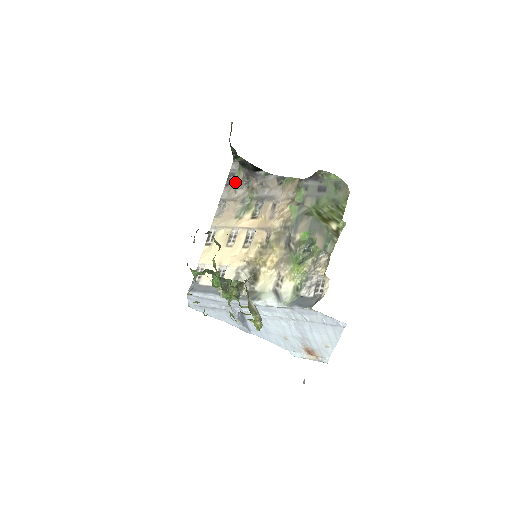
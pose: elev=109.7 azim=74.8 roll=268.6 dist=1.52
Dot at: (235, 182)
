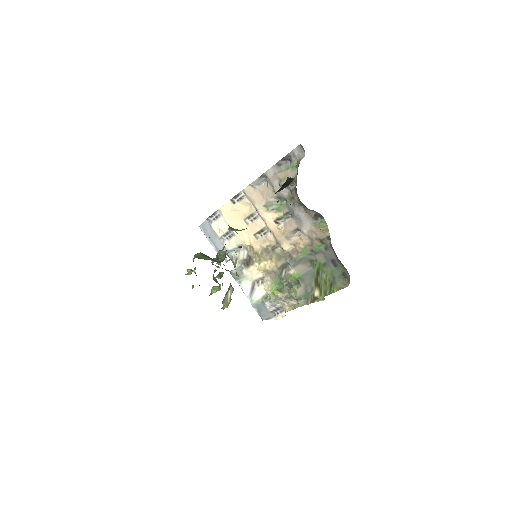
Dot at: (286, 171)
